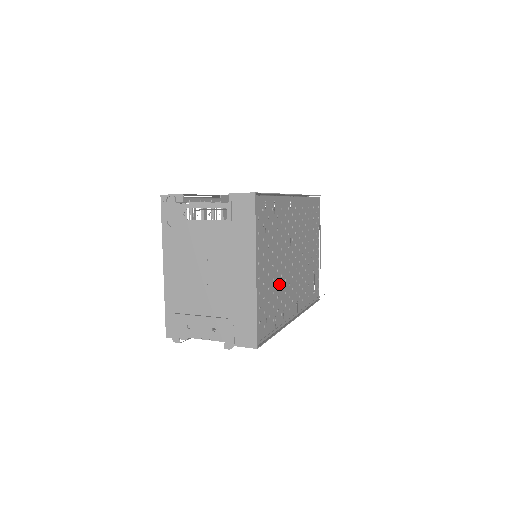
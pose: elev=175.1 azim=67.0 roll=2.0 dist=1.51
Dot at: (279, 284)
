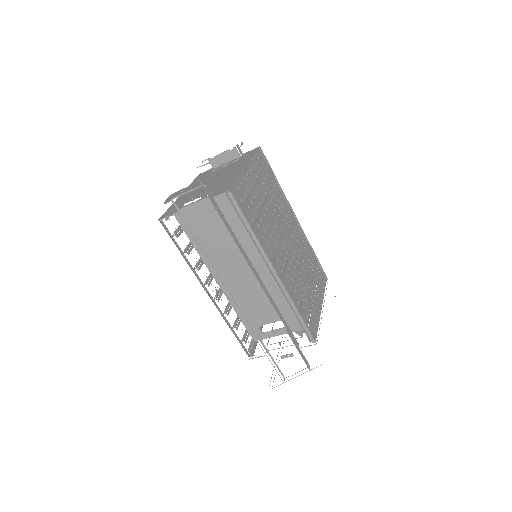
Dot at: (266, 219)
